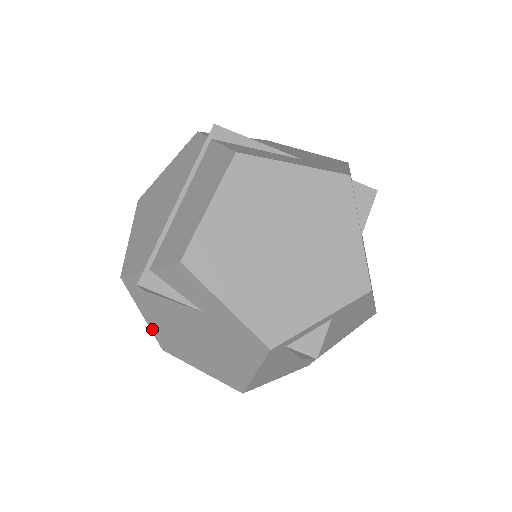
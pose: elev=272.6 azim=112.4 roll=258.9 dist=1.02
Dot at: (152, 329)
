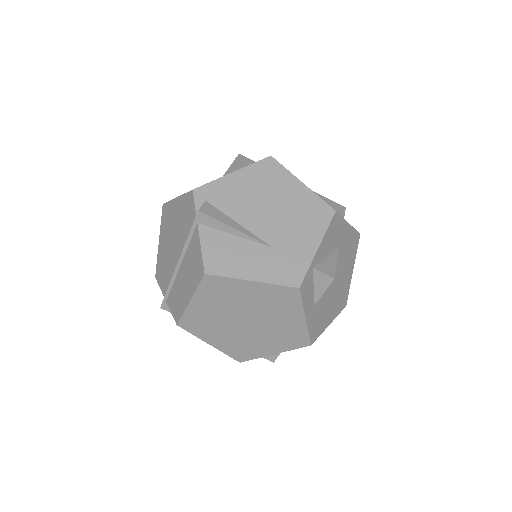
Dot at: occluded
